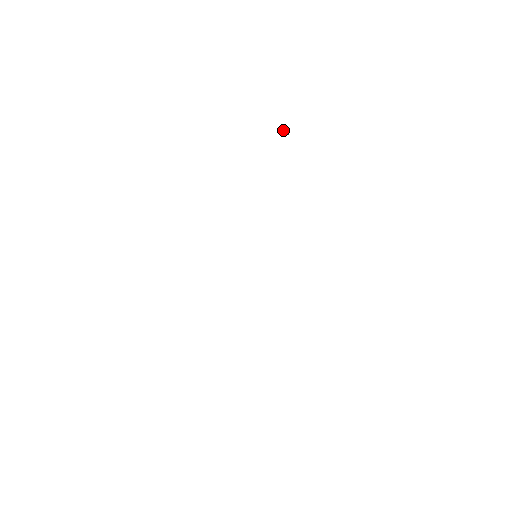
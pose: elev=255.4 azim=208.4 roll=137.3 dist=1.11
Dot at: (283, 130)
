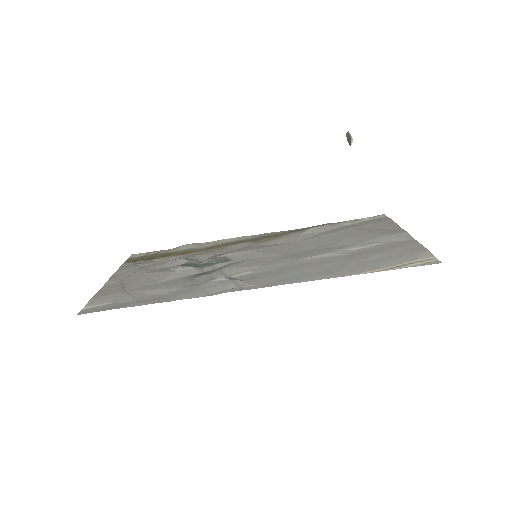
Dot at: (350, 137)
